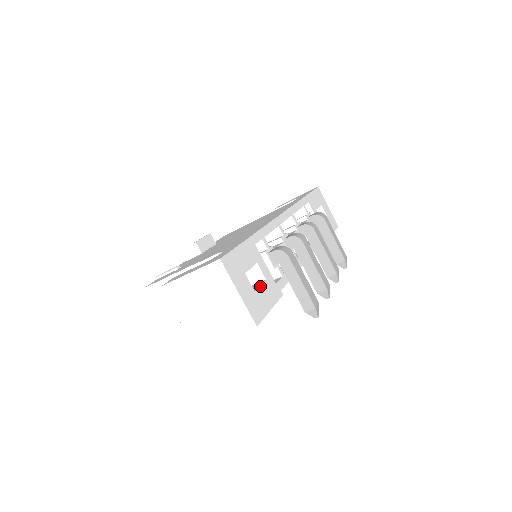
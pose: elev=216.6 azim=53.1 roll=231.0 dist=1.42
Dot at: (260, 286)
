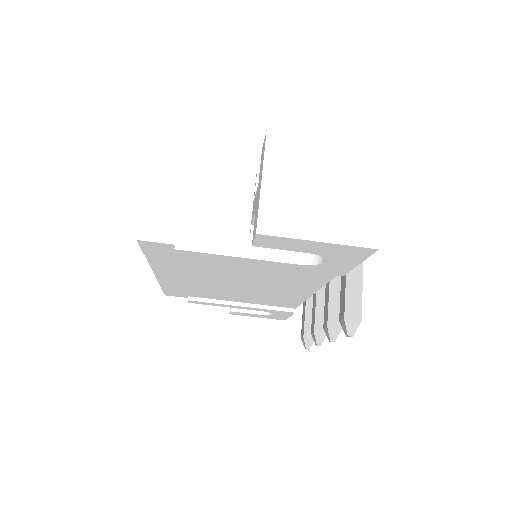
Dot at: occluded
